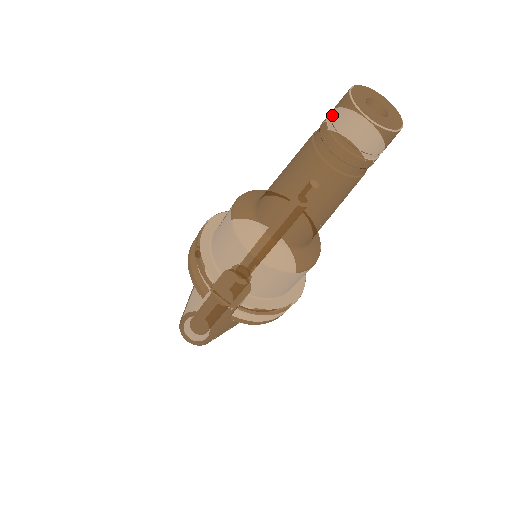
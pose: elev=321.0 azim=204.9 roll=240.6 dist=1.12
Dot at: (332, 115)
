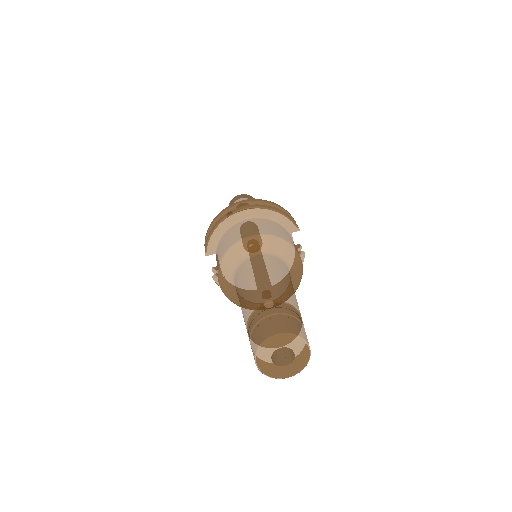
Dot at: (261, 325)
